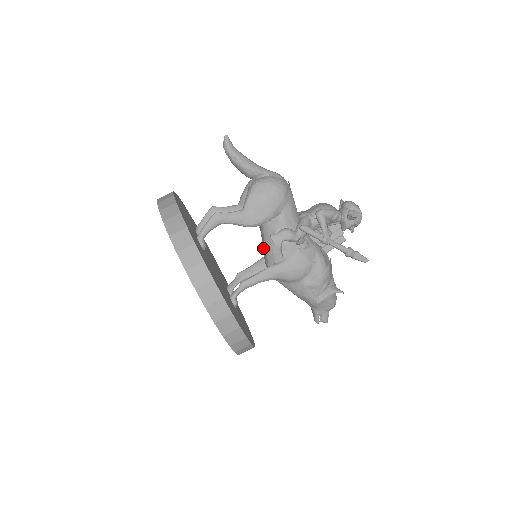
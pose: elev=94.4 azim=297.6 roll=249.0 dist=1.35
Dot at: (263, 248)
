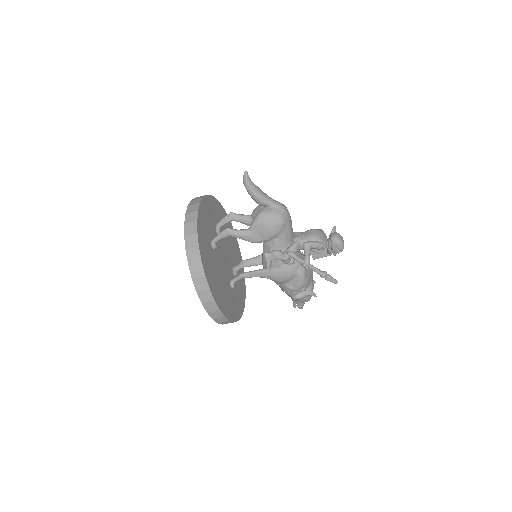
Dot at: occluded
